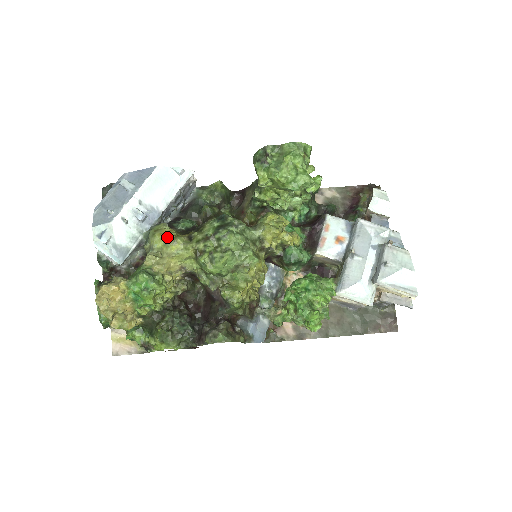
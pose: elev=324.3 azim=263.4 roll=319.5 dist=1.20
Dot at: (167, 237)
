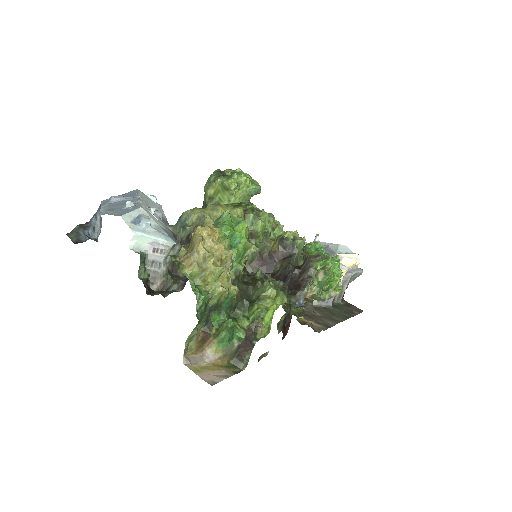
Dot at: (209, 205)
